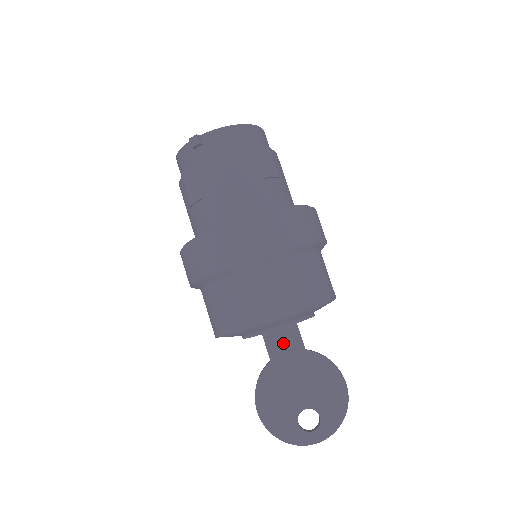
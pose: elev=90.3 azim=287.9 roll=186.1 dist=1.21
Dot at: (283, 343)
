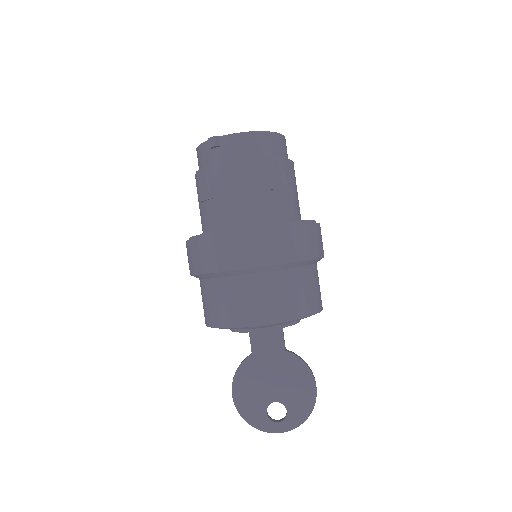
Dot at: (266, 340)
